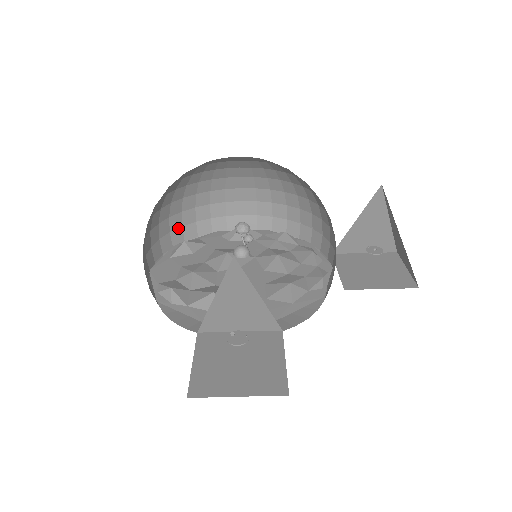
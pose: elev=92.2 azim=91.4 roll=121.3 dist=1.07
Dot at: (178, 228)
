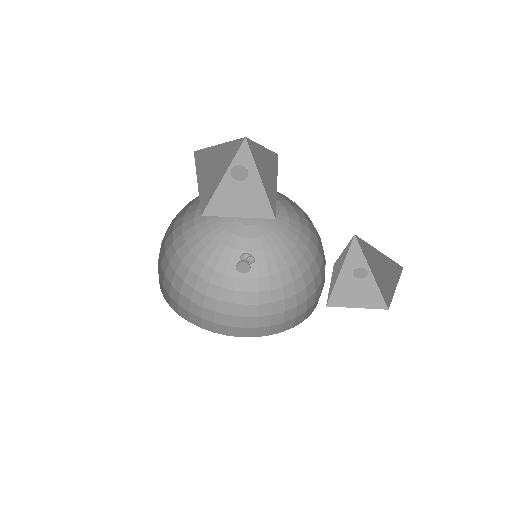
Dot at: (187, 298)
